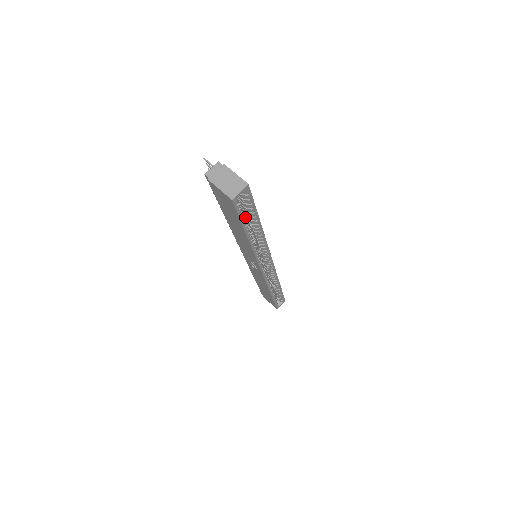
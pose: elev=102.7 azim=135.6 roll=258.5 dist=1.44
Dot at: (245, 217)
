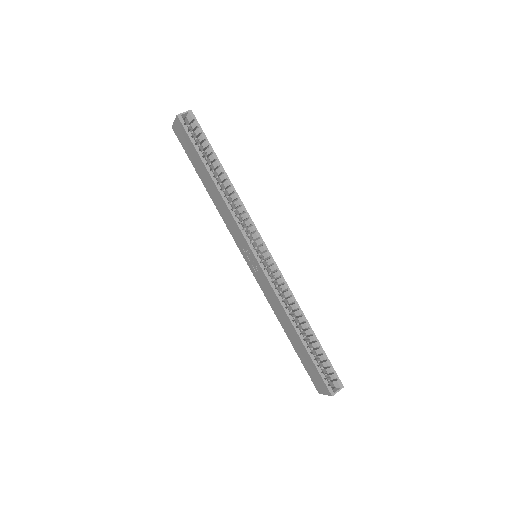
Dot at: (211, 167)
